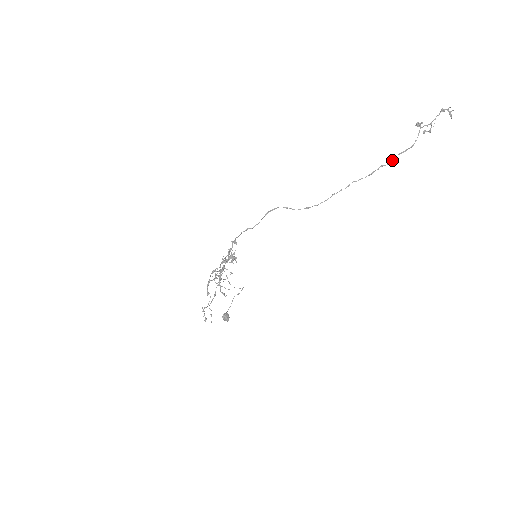
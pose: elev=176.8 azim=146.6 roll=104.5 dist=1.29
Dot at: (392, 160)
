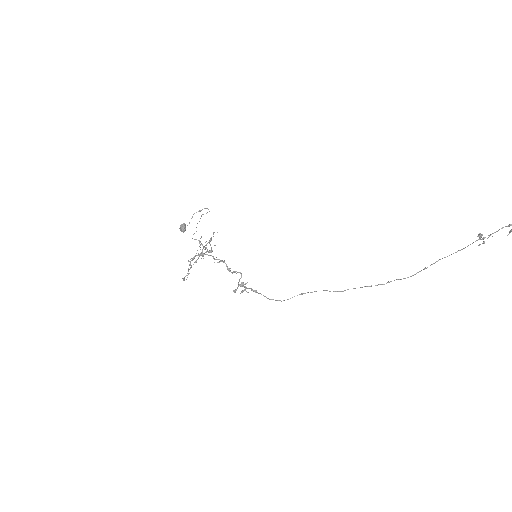
Dot at: occluded
